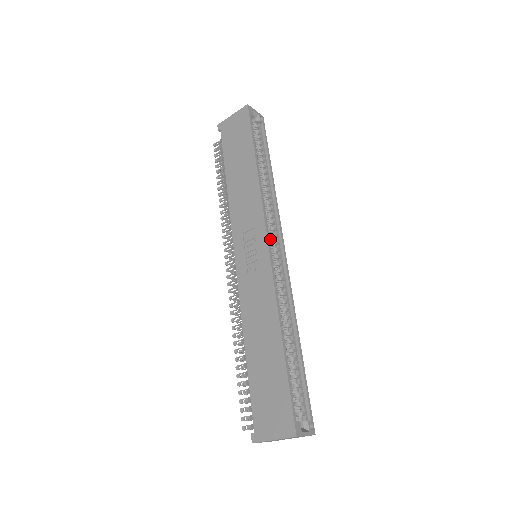
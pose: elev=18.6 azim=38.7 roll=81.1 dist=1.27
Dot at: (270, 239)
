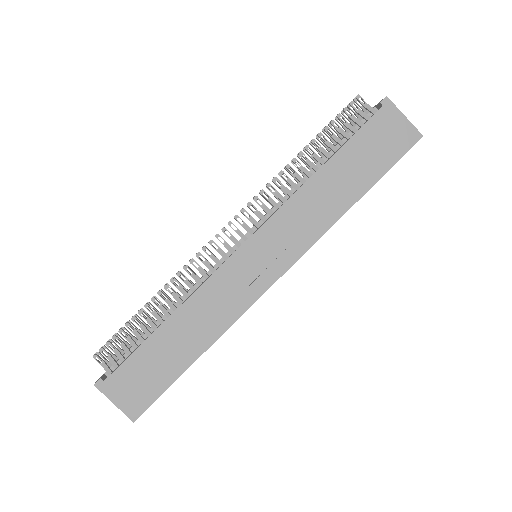
Dot at: occluded
